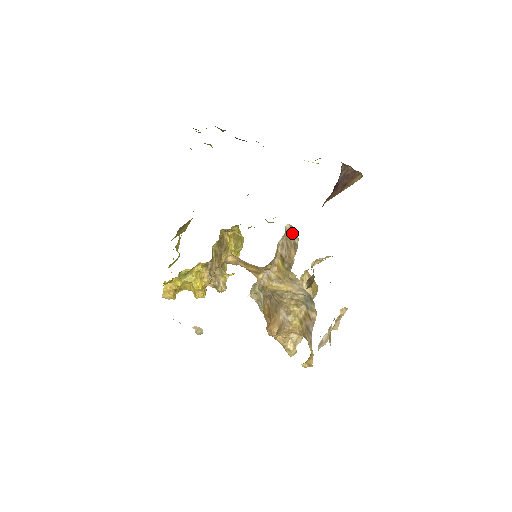
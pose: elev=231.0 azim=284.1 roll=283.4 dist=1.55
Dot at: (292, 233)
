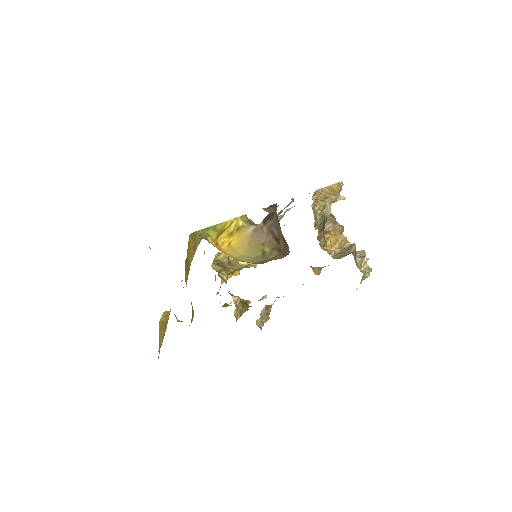
Dot at: occluded
